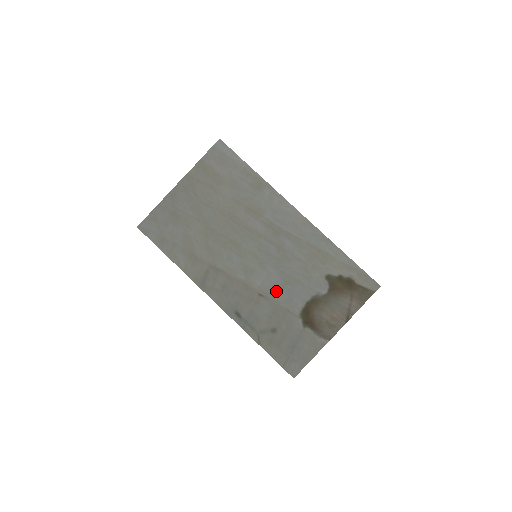
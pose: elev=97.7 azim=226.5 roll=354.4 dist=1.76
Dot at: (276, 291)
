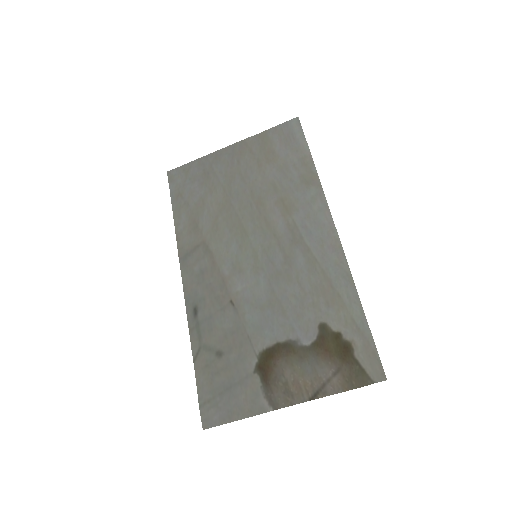
Dot at: (252, 308)
